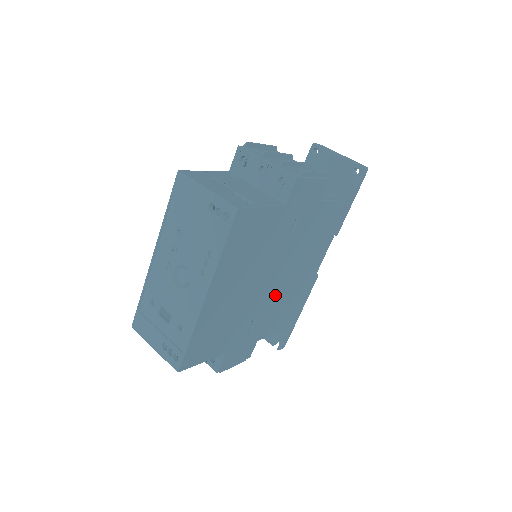
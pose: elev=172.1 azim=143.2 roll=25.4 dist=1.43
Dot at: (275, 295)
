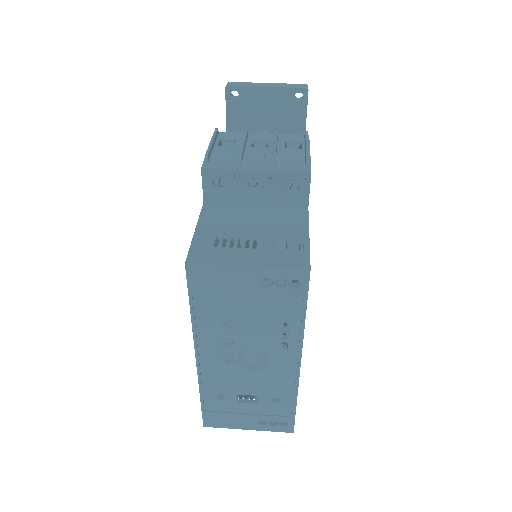
Dot at: occluded
